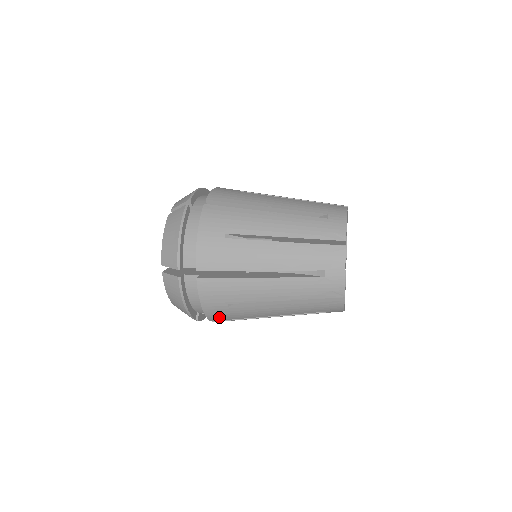
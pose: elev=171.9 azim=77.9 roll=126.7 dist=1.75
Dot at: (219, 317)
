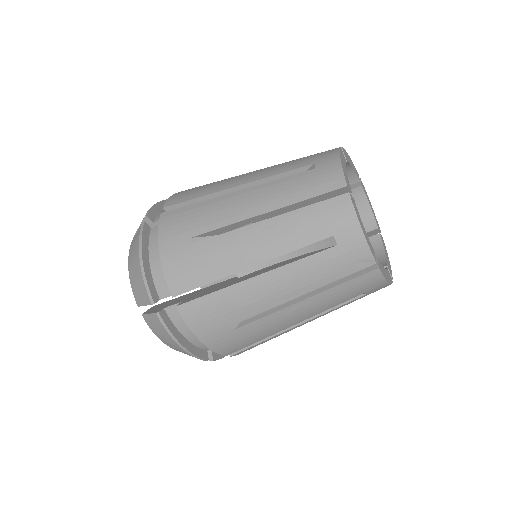
Dot at: (231, 347)
